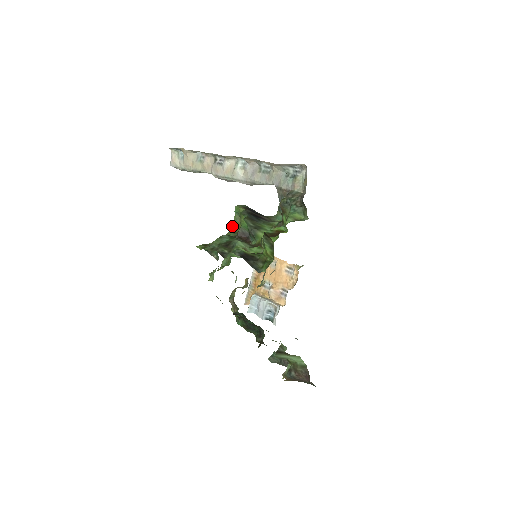
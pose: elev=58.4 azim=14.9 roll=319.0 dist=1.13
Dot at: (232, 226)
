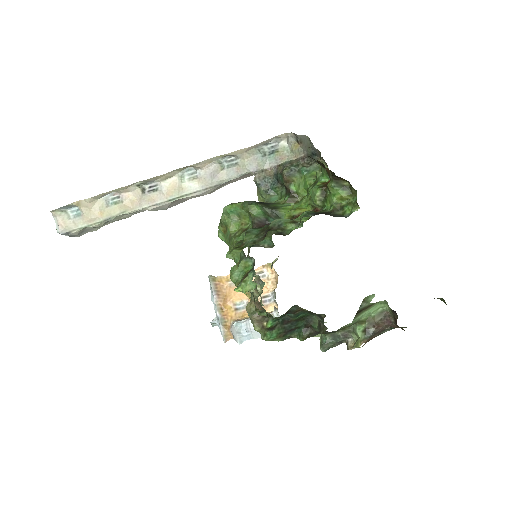
Dot at: (230, 230)
